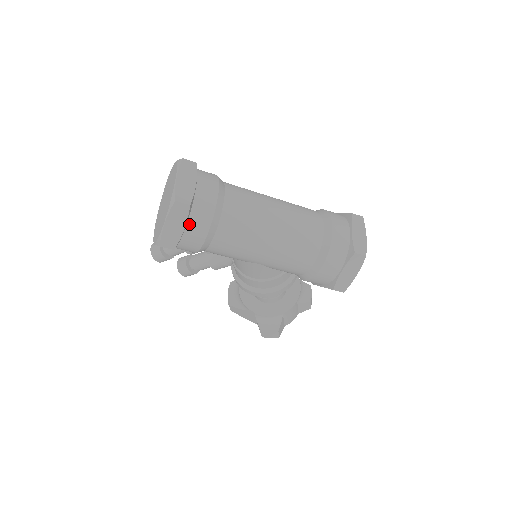
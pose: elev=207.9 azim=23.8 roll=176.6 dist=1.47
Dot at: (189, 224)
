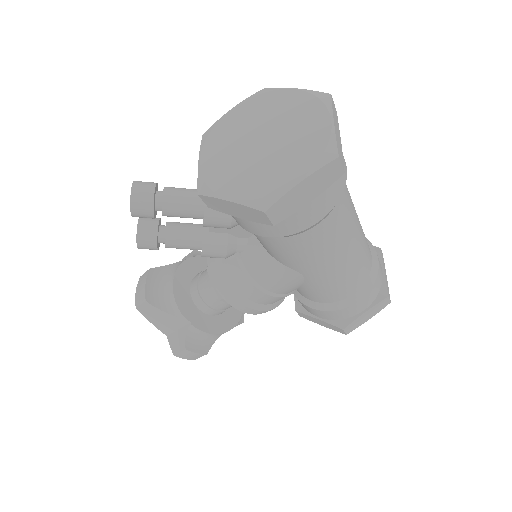
Dot at: (316, 197)
